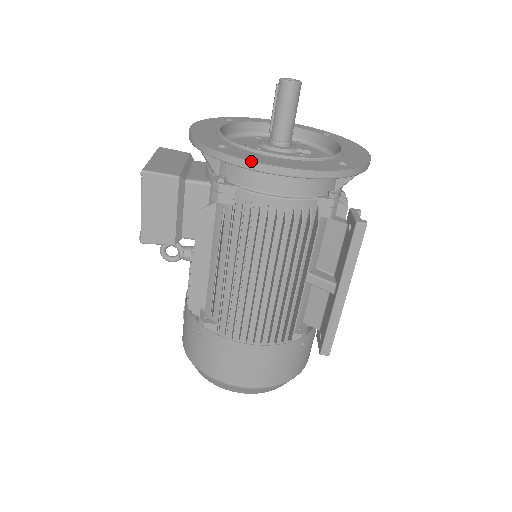
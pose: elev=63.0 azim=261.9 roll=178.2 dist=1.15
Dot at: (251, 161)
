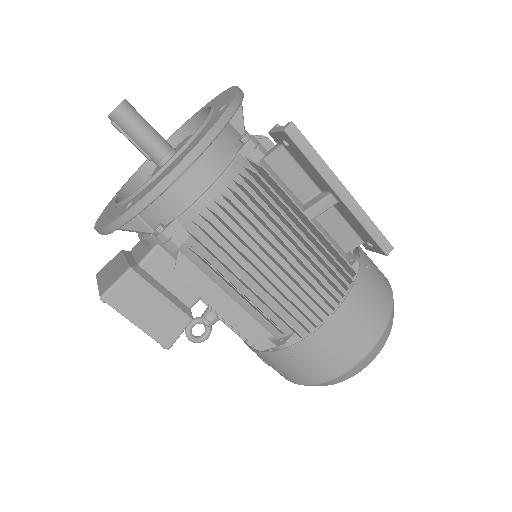
Dot at: (159, 183)
